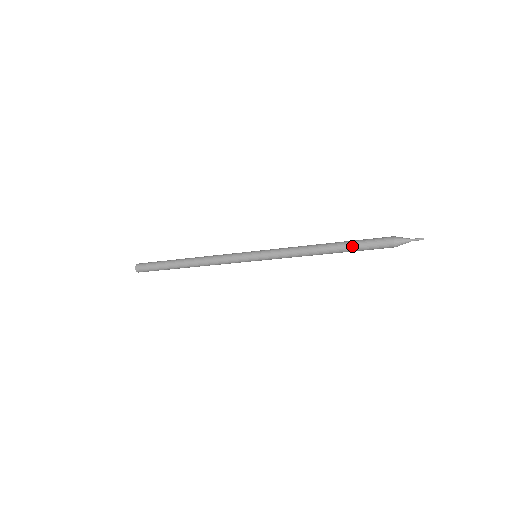
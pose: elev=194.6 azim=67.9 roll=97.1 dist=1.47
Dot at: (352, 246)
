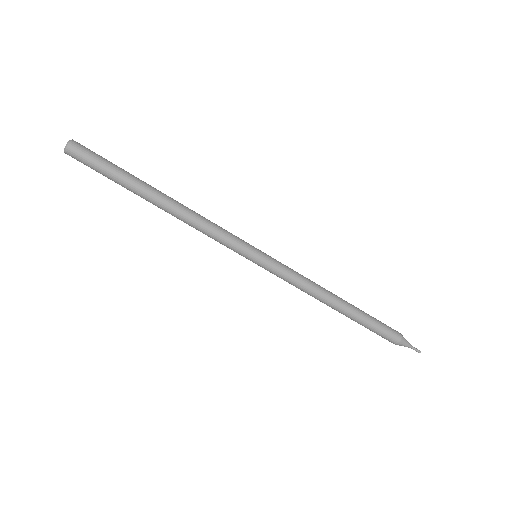
Dot at: (364, 318)
